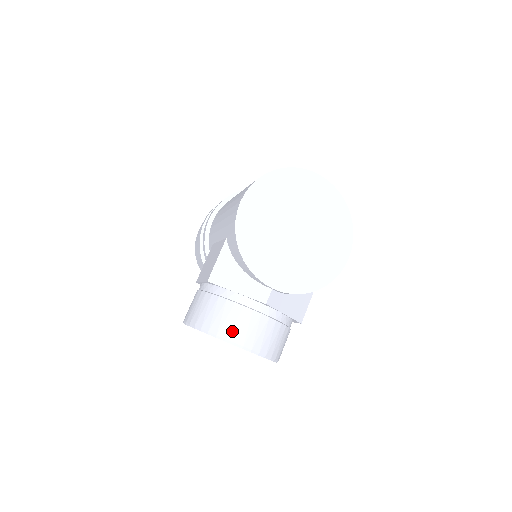
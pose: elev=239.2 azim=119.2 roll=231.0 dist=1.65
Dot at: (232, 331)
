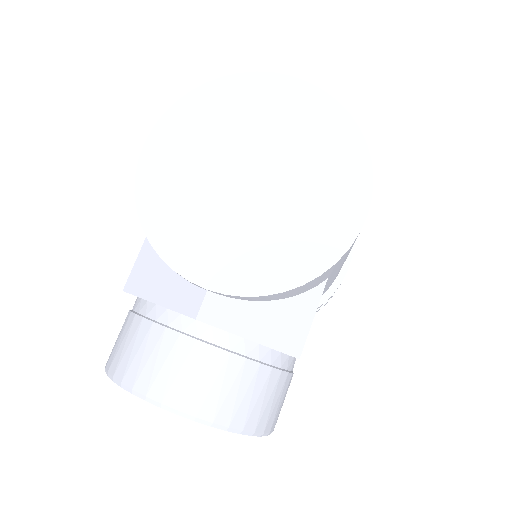
Dot at: (144, 374)
